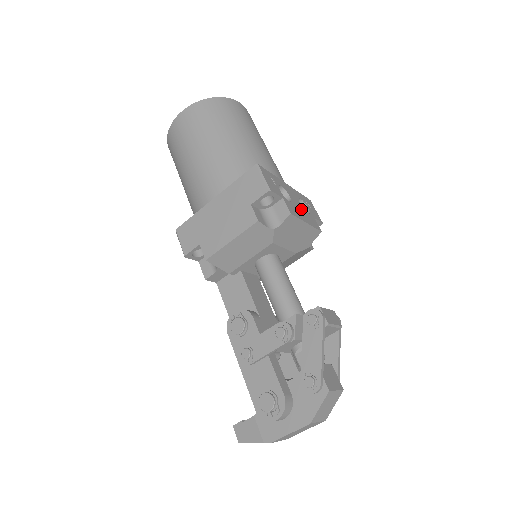
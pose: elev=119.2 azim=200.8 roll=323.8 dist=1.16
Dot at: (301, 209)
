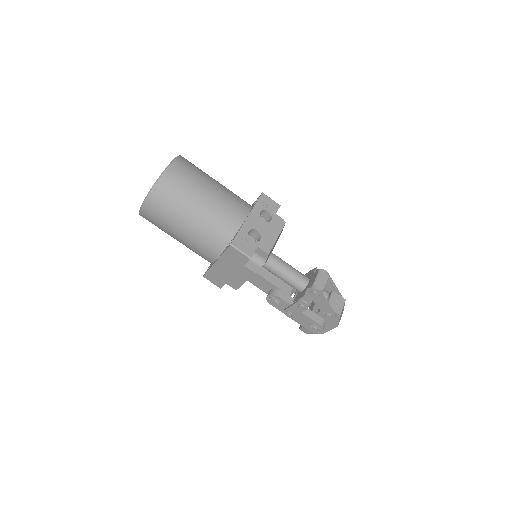
Dot at: (267, 228)
